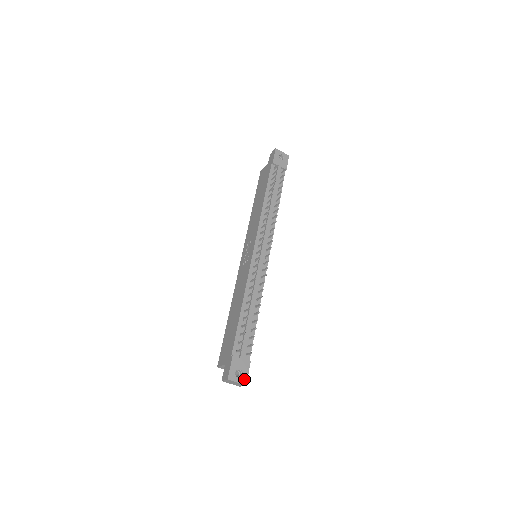
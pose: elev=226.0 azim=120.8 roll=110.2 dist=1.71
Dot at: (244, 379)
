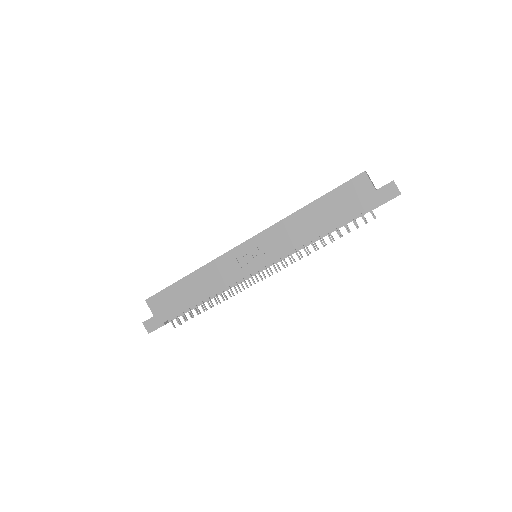
Dot at: occluded
